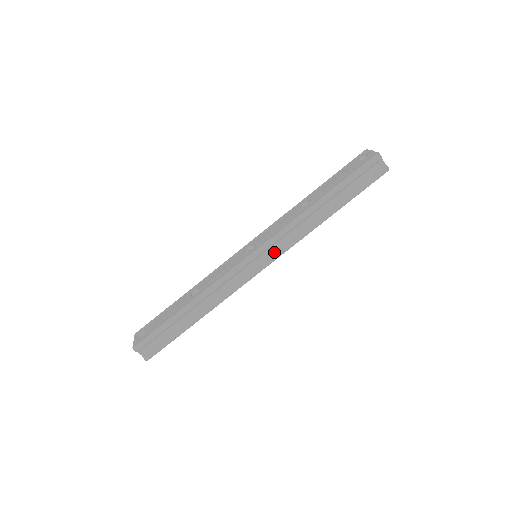
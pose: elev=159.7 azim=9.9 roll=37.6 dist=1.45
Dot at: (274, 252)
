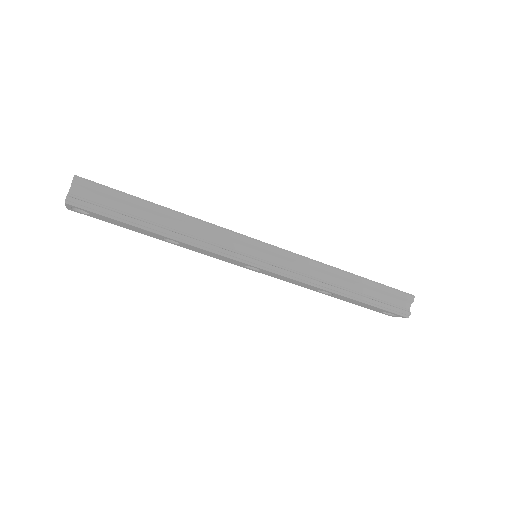
Dot at: (279, 265)
